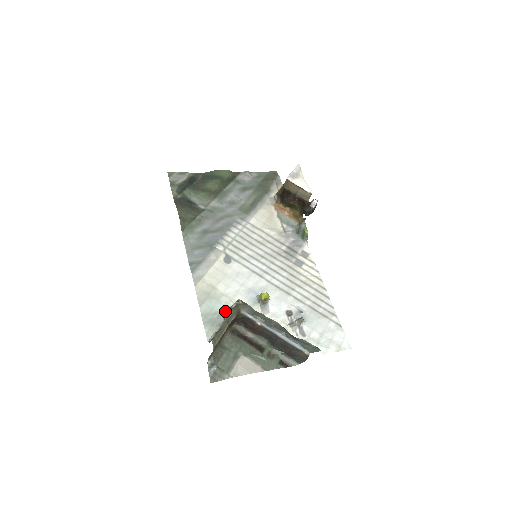
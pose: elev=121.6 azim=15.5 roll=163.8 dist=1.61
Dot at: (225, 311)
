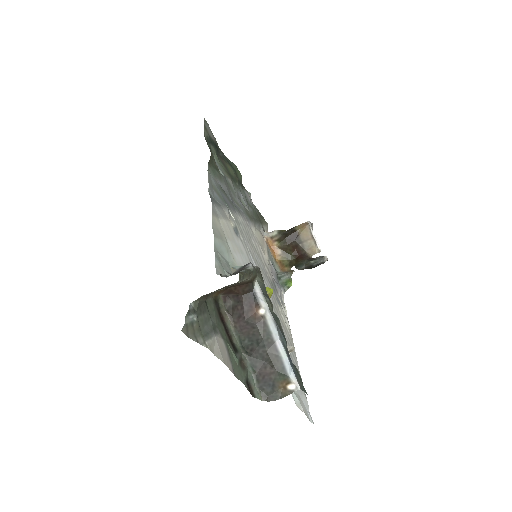
Dot at: (236, 266)
